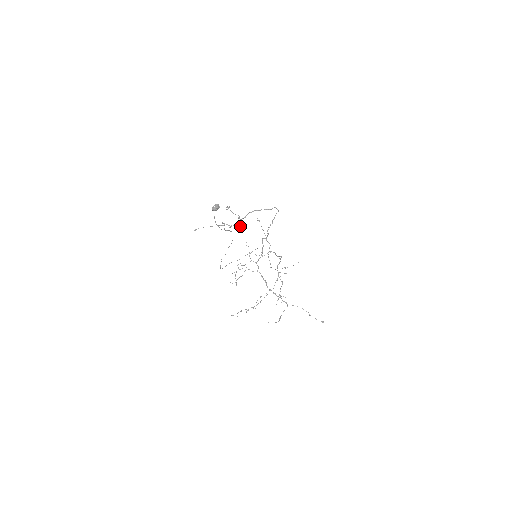
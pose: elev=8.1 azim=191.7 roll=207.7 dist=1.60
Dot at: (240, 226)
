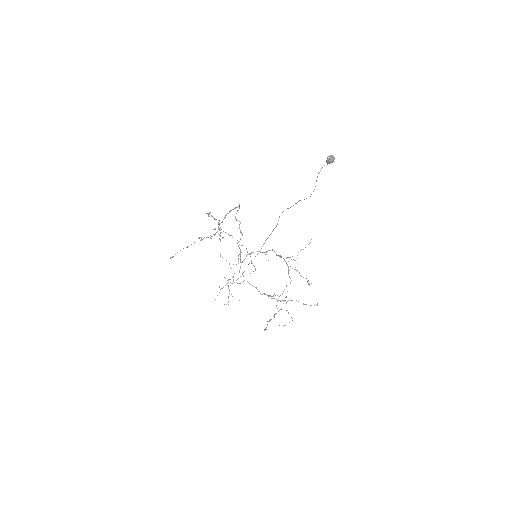
Dot at: (220, 233)
